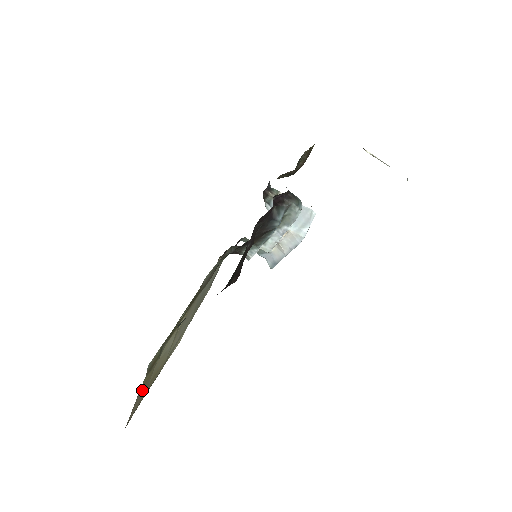
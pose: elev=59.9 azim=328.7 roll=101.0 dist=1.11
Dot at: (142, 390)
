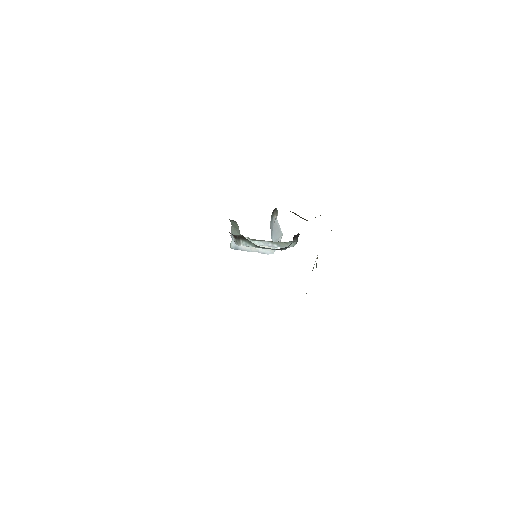
Dot at: occluded
